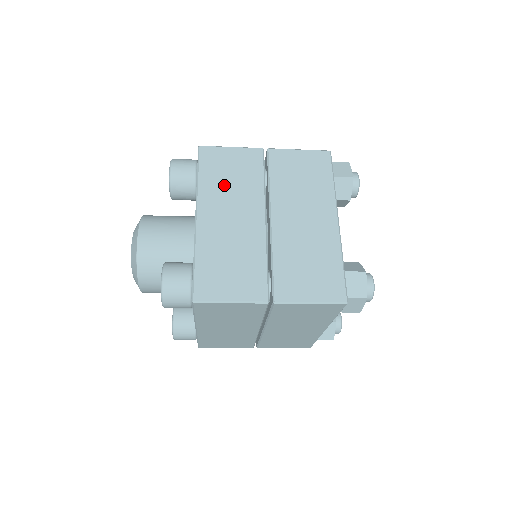
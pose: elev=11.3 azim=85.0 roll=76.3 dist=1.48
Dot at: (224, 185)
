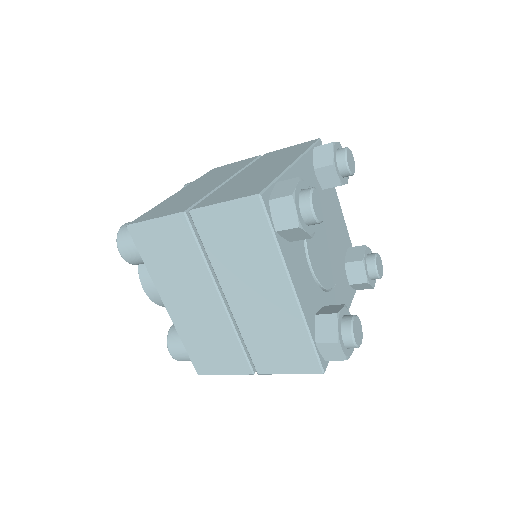
Dot at: (170, 269)
